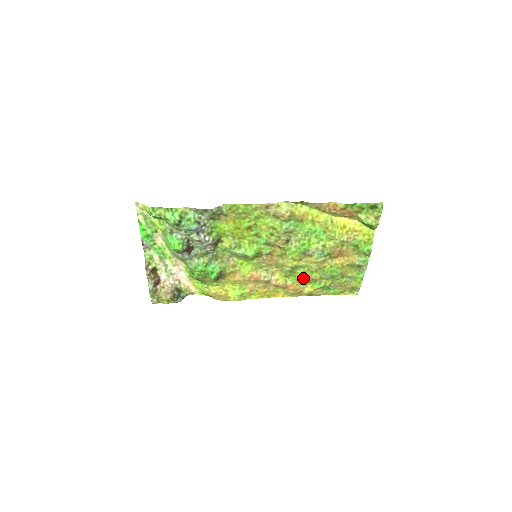
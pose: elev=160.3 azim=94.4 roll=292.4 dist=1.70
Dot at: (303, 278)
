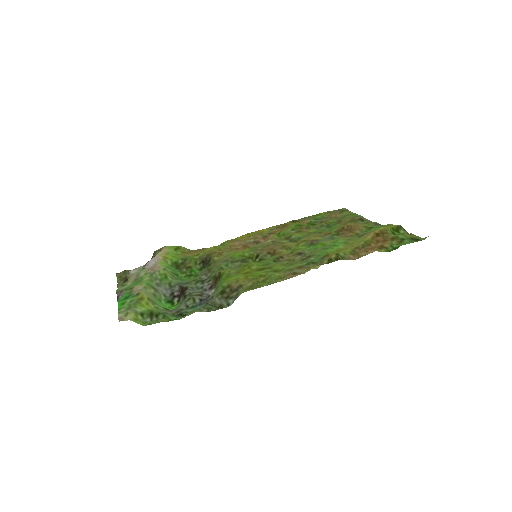
Dot at: (297, 232)
